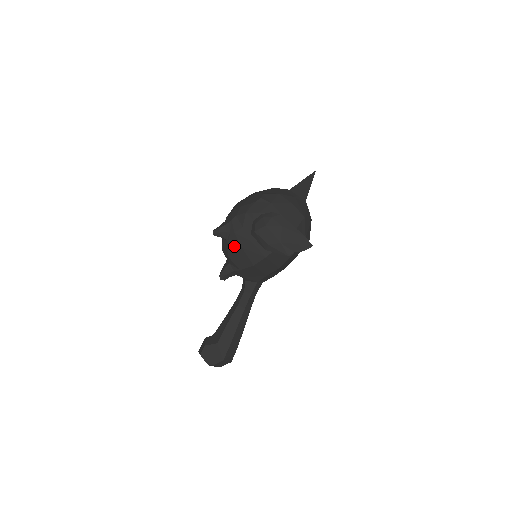
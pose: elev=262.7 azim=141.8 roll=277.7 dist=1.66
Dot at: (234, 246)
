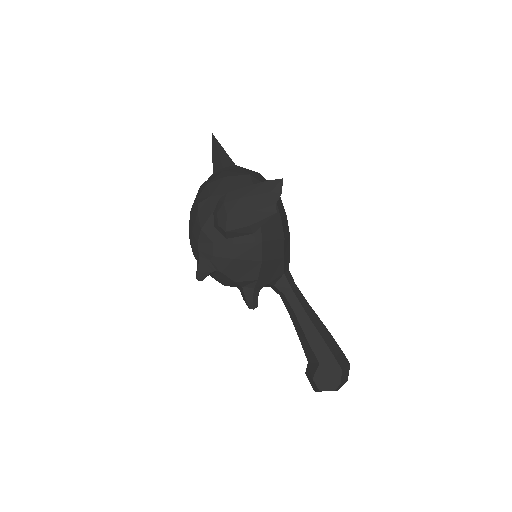
Dot at: (227, 267)
